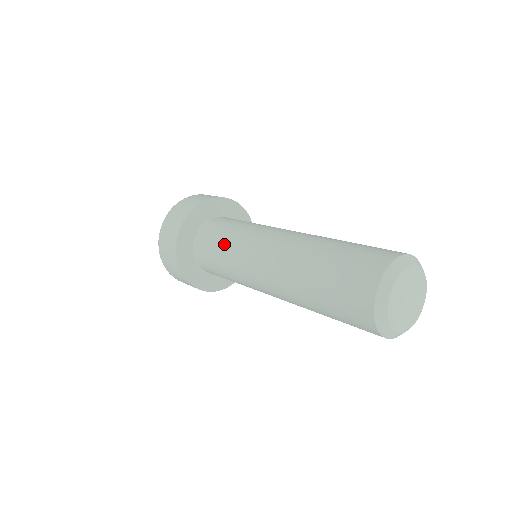
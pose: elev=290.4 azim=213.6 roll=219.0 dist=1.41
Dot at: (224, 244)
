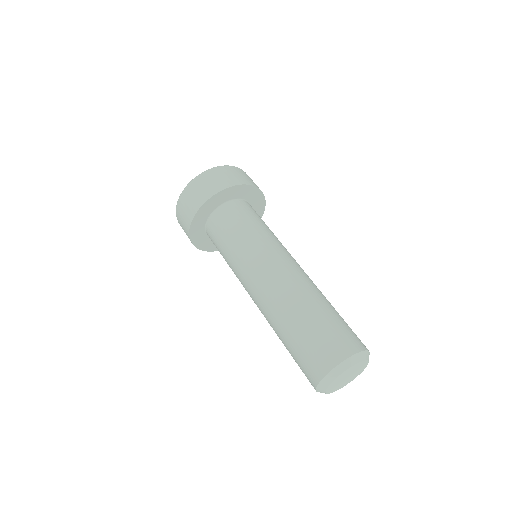
Dot at: (236, 239)
